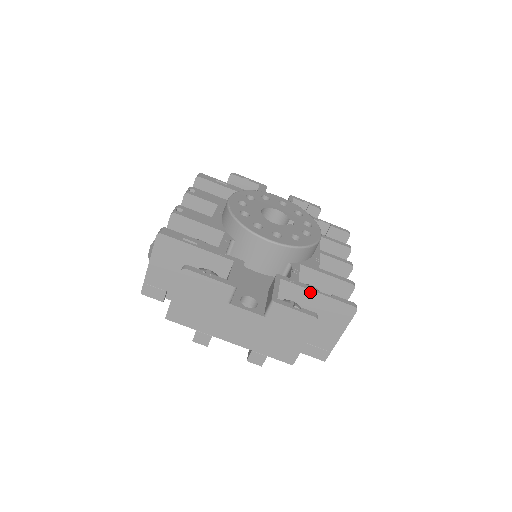
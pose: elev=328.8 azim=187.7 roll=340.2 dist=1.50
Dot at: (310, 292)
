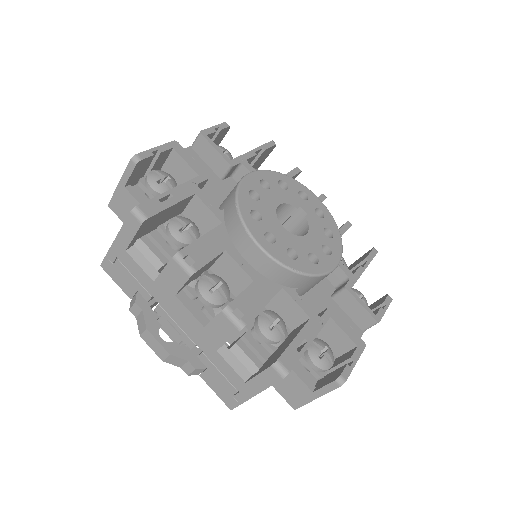
Dot at: (361, 274)
